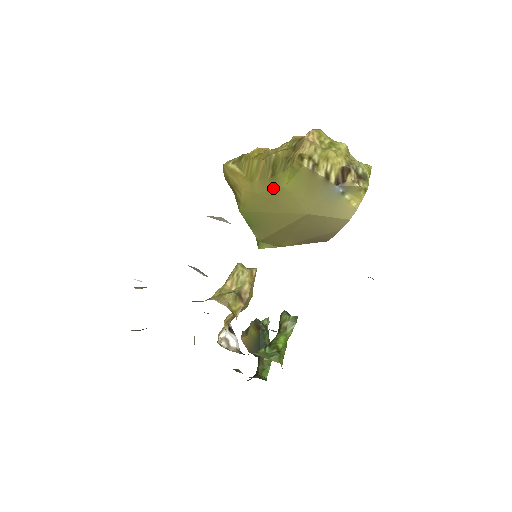
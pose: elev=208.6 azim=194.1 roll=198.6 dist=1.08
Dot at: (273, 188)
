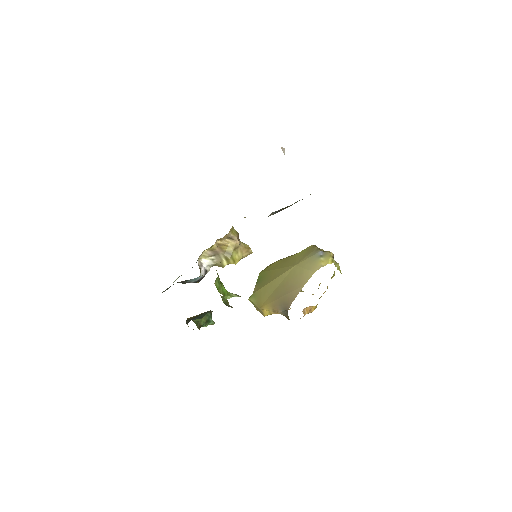
Dot at: (288, 257)
